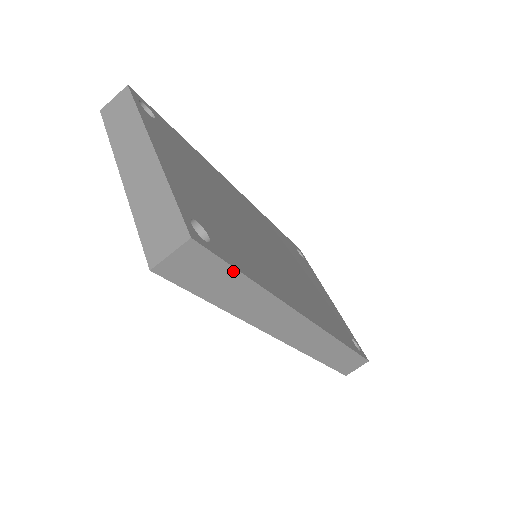
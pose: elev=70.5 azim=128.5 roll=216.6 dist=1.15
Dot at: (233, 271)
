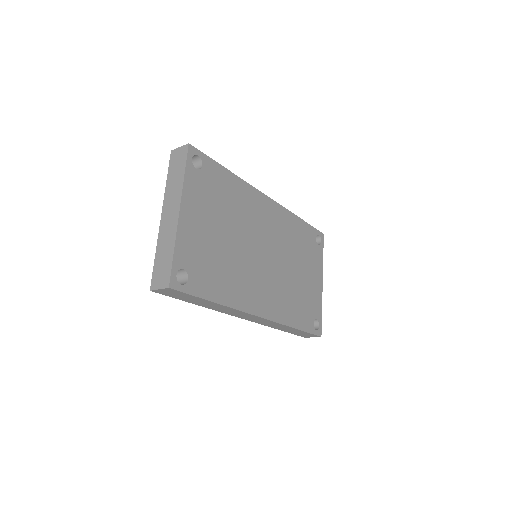
Dot at: (198, 298)
